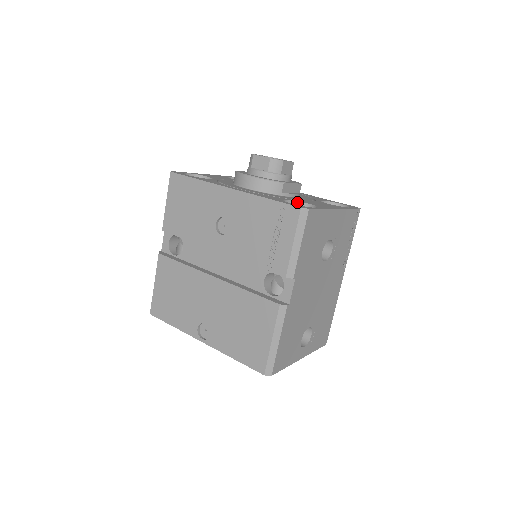
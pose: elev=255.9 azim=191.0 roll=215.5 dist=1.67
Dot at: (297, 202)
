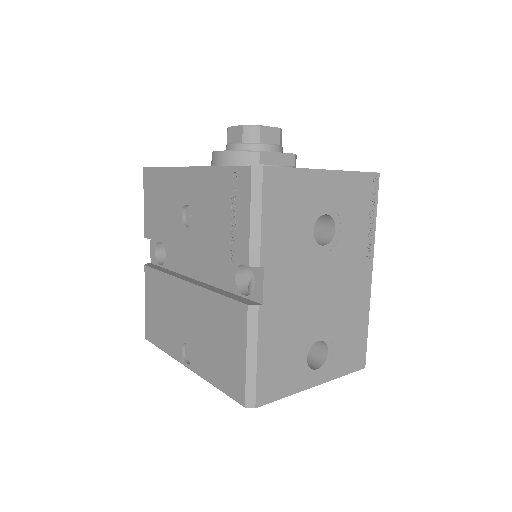
Dot at: occluded
